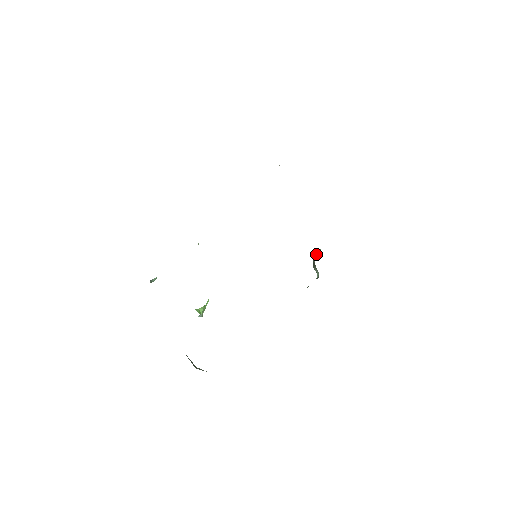
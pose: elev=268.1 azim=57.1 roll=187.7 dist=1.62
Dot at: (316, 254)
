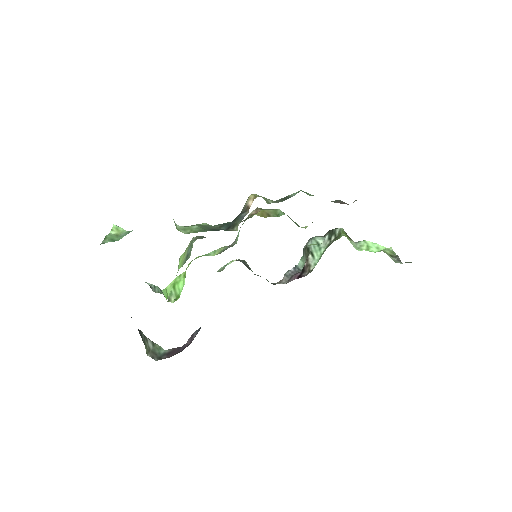
Dot at: (316, 242)
